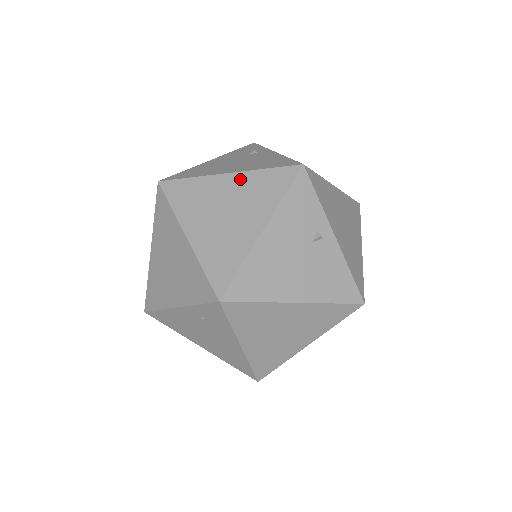
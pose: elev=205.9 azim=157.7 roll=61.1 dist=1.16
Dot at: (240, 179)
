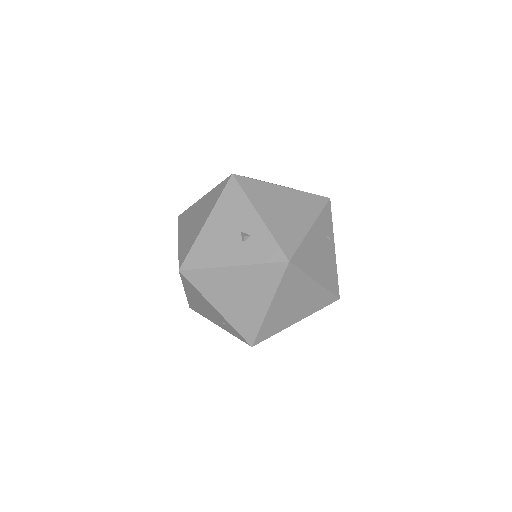
Dot at: (317, 290)
